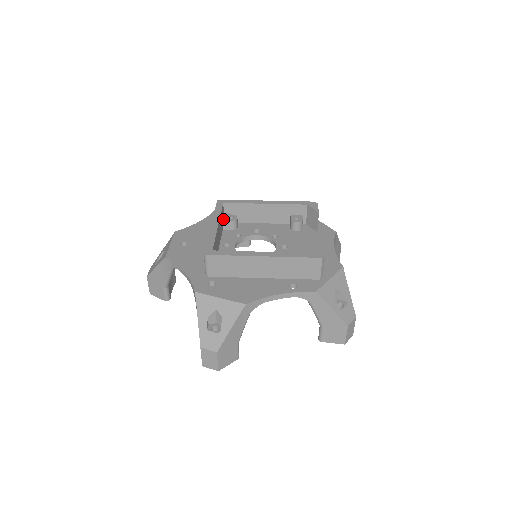
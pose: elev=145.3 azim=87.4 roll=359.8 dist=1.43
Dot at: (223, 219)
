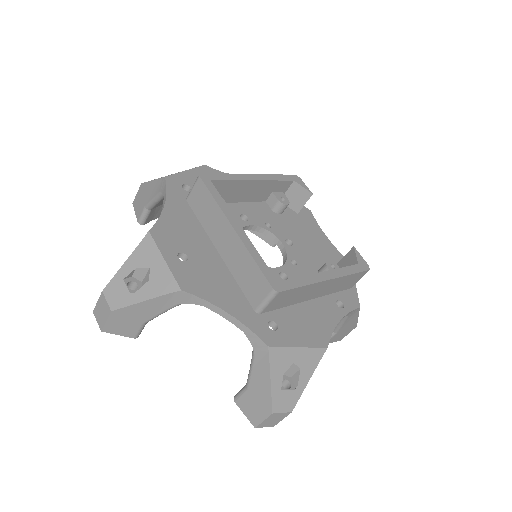
Dot at: occluded
